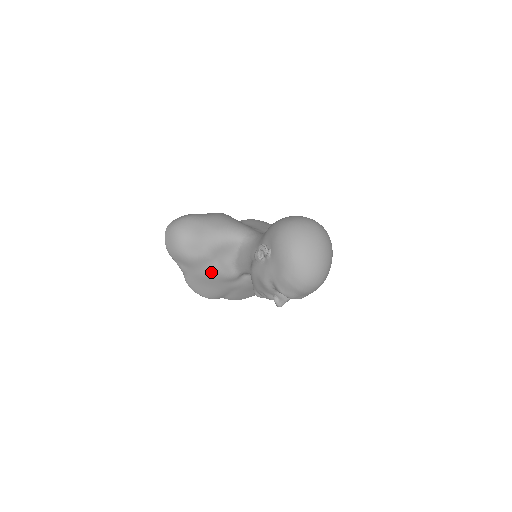
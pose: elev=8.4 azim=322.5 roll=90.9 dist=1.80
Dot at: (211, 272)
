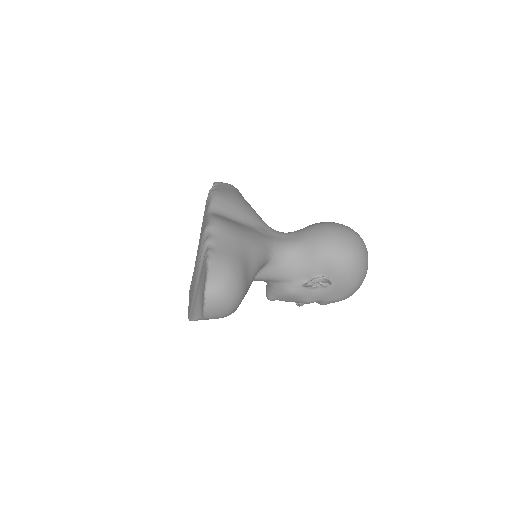
Dot at: occluded
